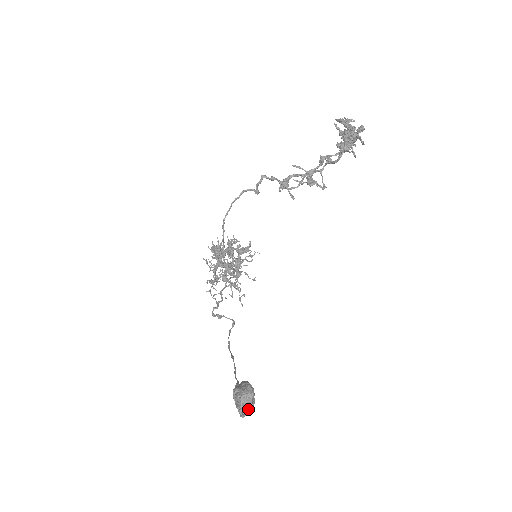
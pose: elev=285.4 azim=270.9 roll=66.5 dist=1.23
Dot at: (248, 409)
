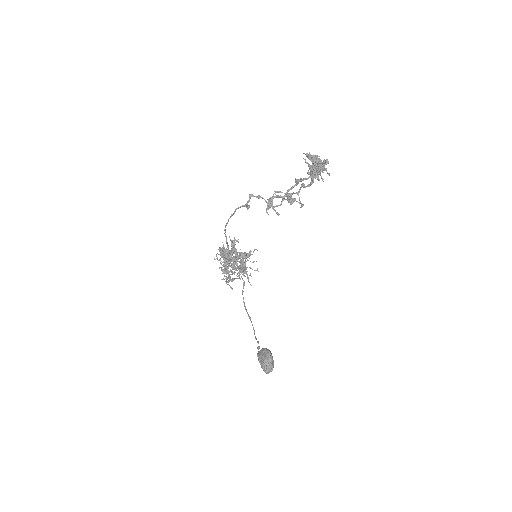
Dot at: (270, 369)
